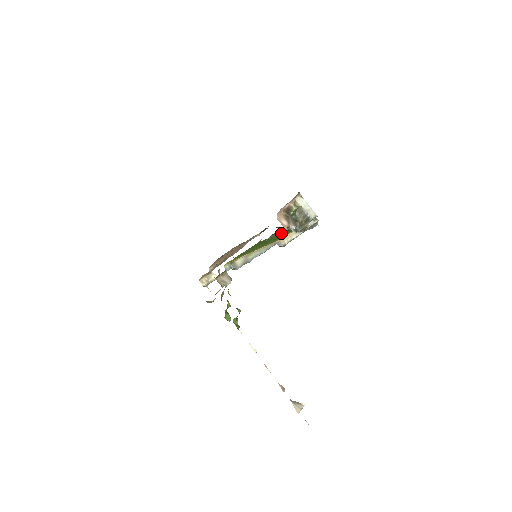
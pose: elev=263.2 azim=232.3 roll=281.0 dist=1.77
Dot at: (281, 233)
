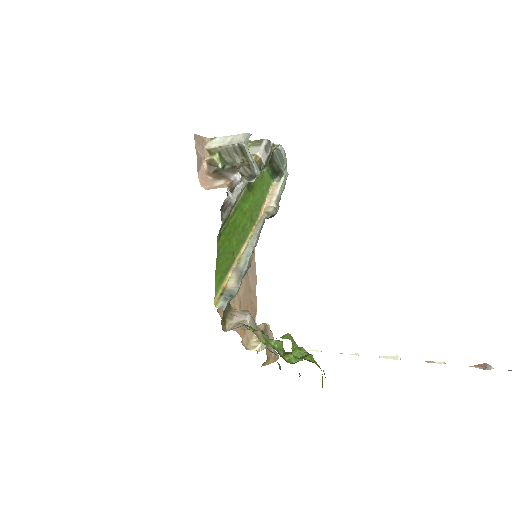
Dot at: (241, 200)
